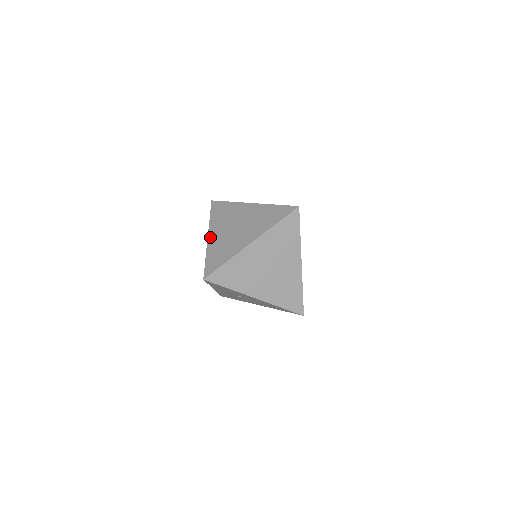
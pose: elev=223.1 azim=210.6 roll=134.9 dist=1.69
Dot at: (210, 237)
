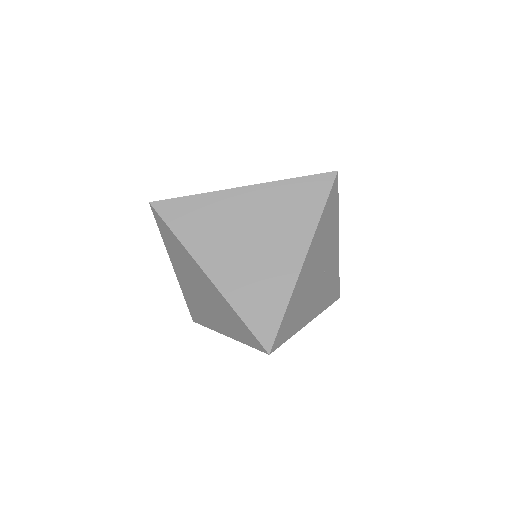
Dot at: (213, 275)
